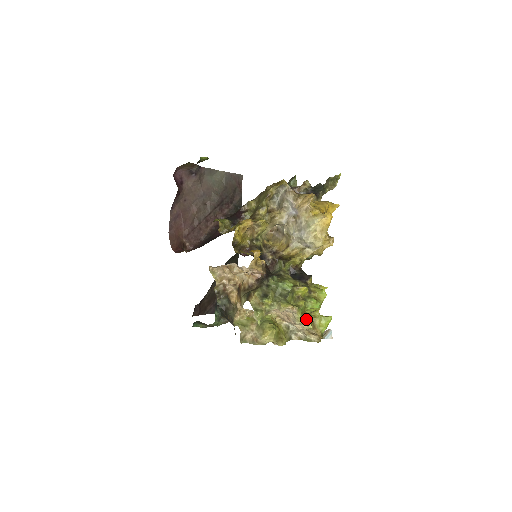
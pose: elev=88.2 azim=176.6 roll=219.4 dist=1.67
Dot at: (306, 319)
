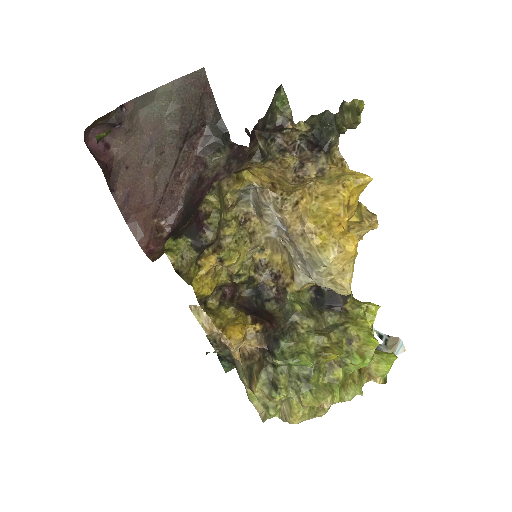
Dot at: (351, 389)
